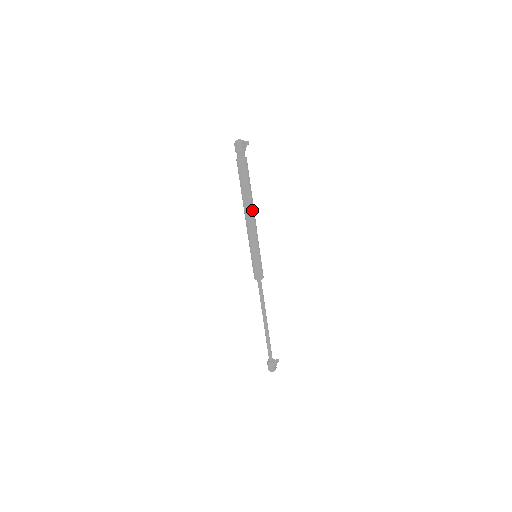
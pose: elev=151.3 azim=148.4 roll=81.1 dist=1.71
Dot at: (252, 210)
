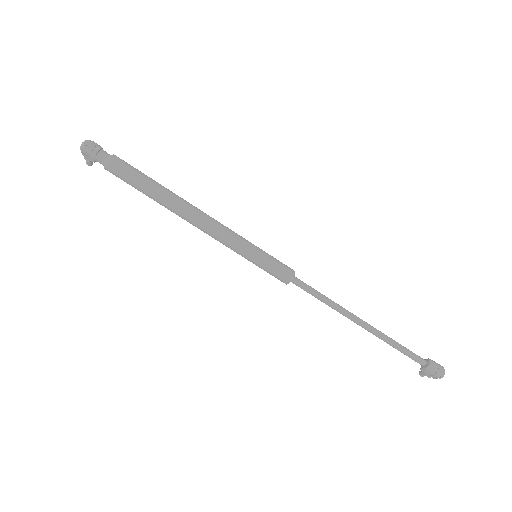
Dot at: (189, 204)
